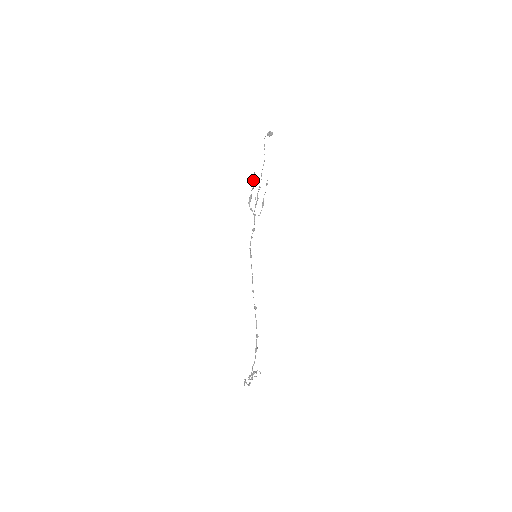
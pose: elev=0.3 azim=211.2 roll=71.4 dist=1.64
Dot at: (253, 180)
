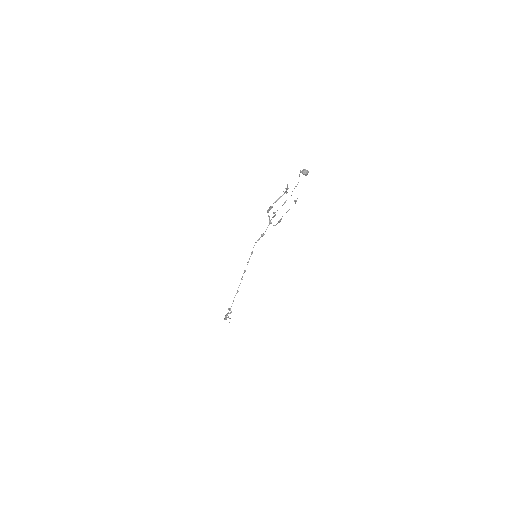
Dot at: (285, 188)
